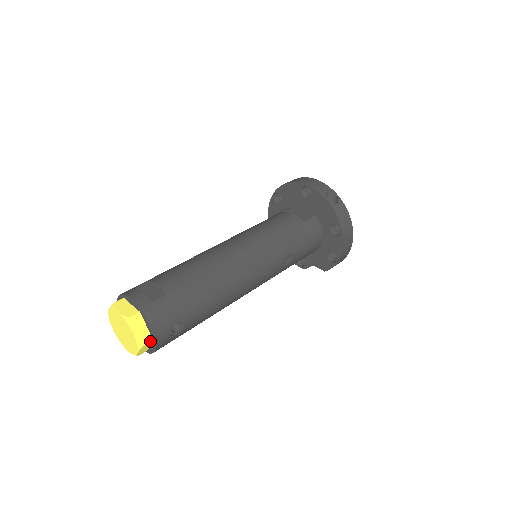
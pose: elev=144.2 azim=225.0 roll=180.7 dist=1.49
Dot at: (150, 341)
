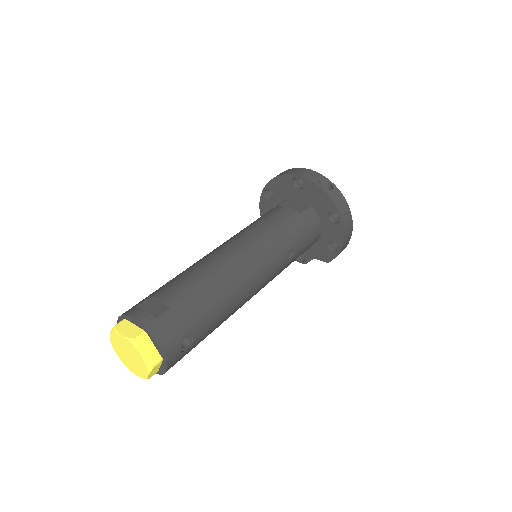
Dot at: (160, 361)
